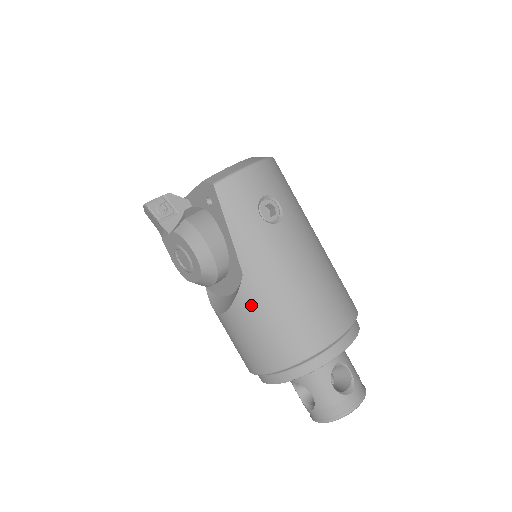
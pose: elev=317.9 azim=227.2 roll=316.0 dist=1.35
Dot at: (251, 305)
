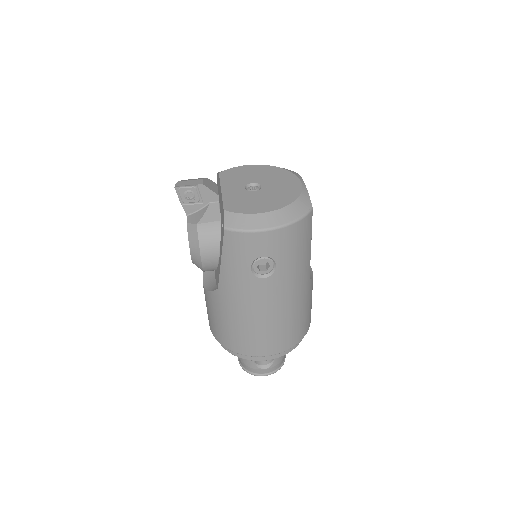
Dot at: (215, 304)
